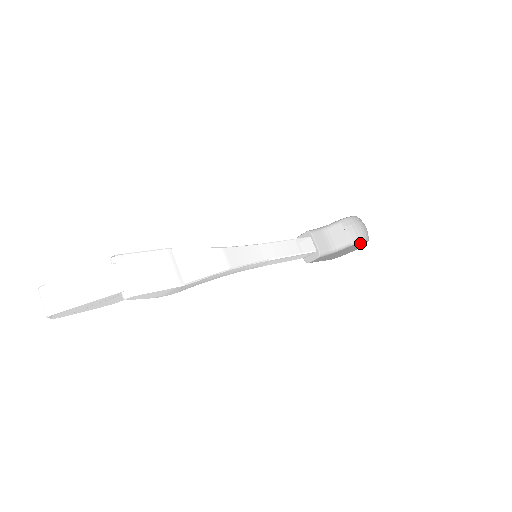
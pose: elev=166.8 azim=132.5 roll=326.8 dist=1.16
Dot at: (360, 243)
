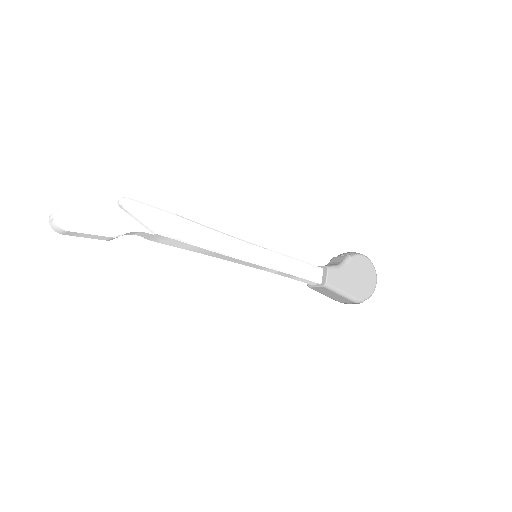
Dot at: (362, 259)
